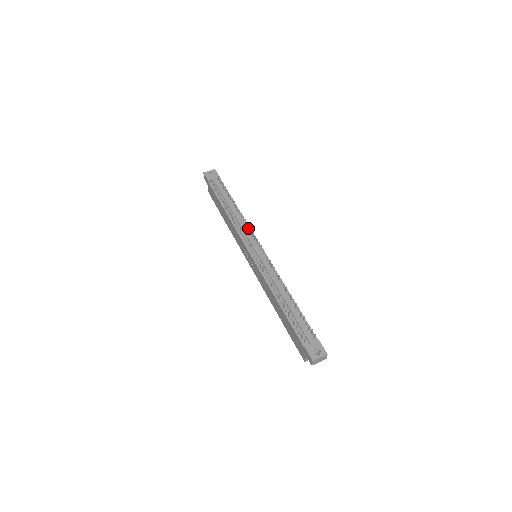
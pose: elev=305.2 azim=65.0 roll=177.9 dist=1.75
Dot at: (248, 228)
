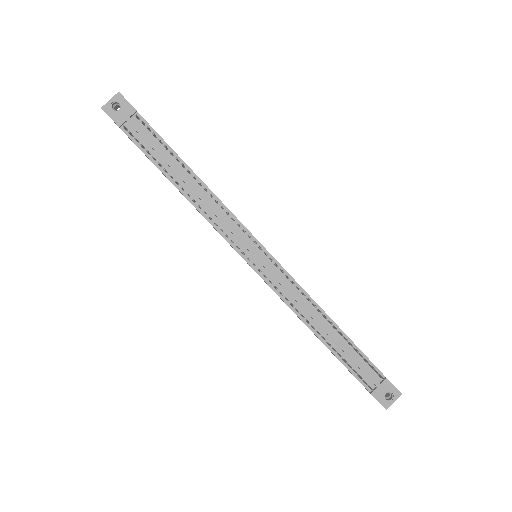
Dot at: (231, 219)
